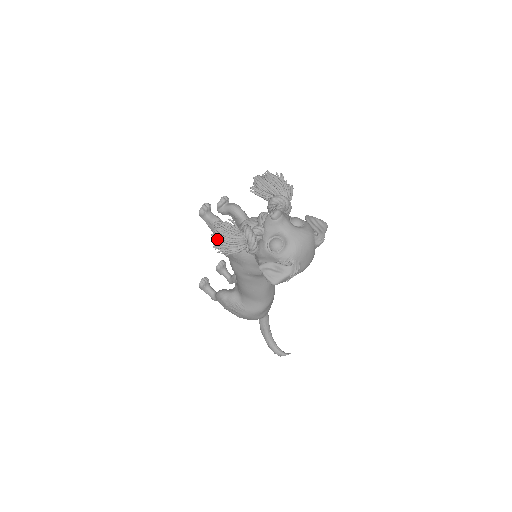
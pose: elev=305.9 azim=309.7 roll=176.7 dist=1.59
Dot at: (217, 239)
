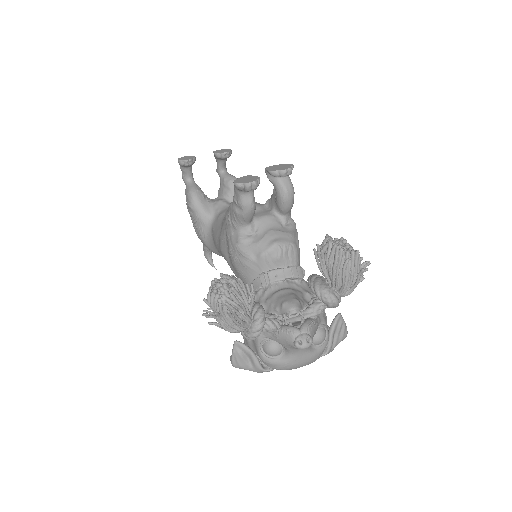
Dot at: (213, 316)
